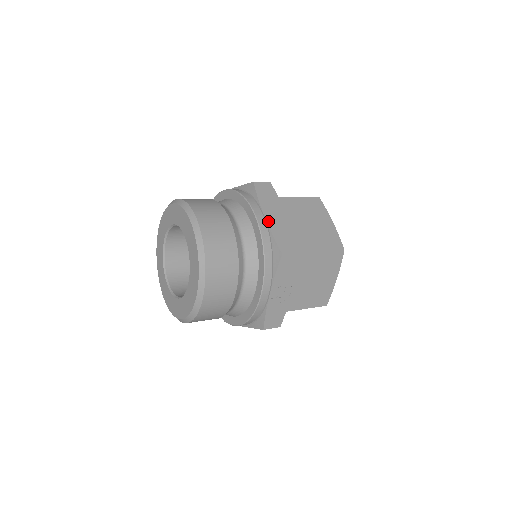
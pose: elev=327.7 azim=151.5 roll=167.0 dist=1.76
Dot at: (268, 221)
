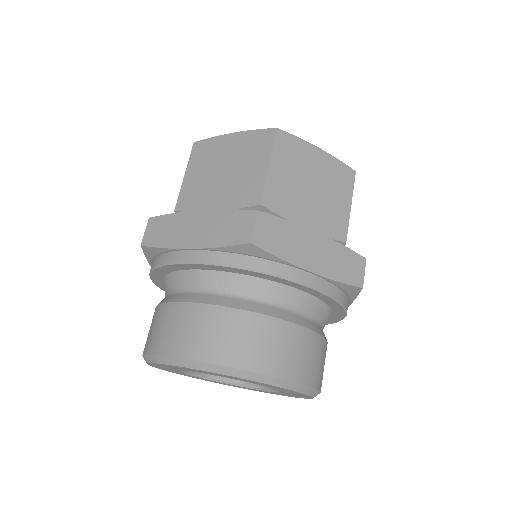
Dot at: (317, 272)
